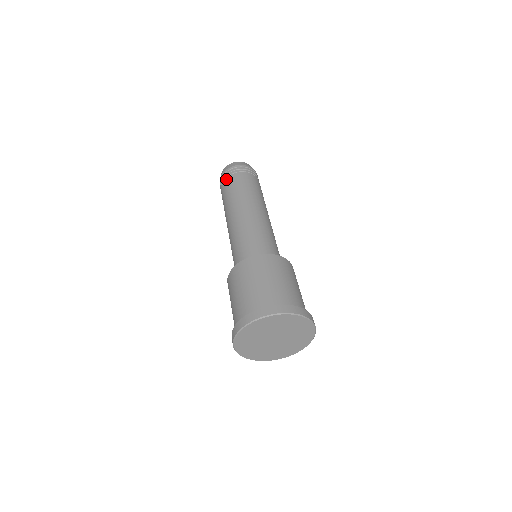
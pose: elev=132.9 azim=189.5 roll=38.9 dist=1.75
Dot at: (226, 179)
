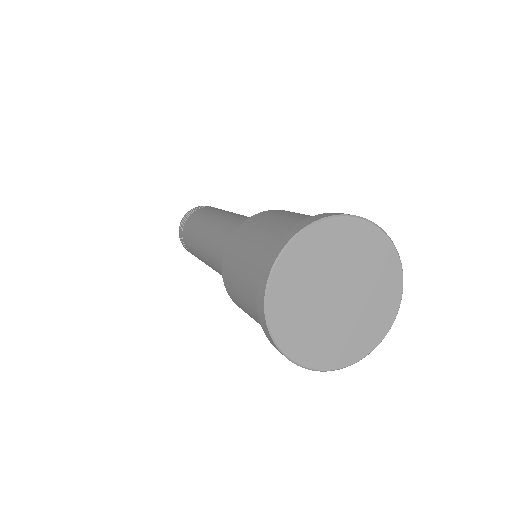
Dot at: (183, 228)
